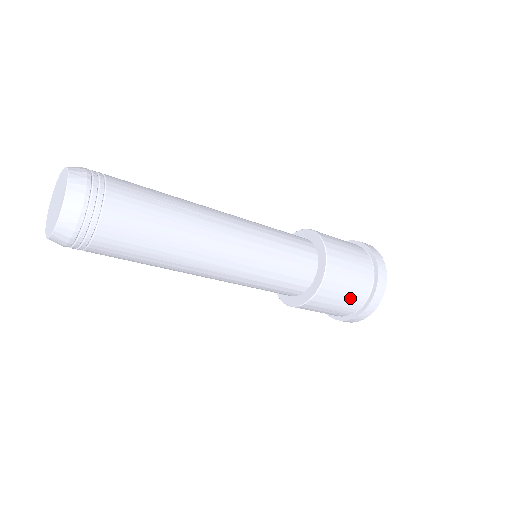
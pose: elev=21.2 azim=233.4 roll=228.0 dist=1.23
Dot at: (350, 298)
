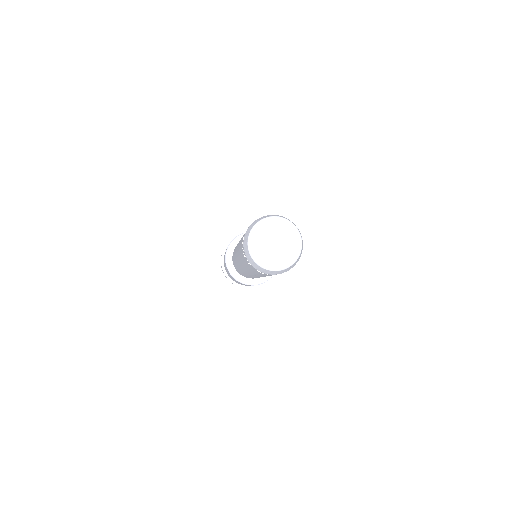
Dot at: occluded
